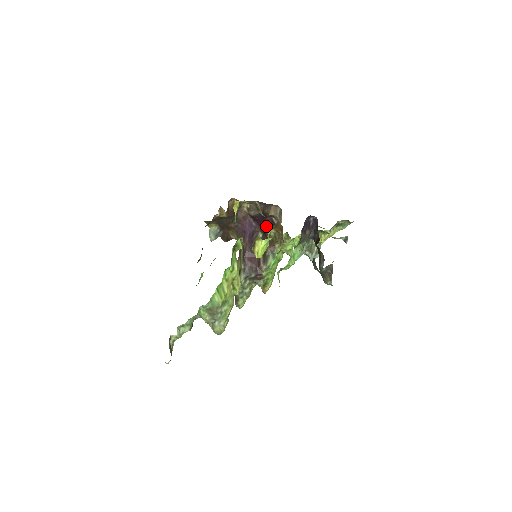
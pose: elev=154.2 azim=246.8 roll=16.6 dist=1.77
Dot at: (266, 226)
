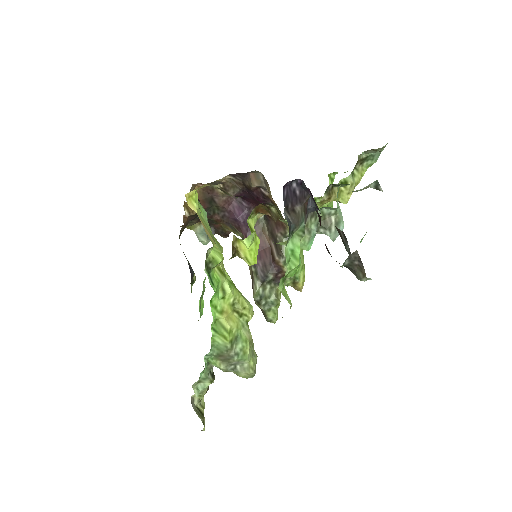
Dot at: (259, 203)
